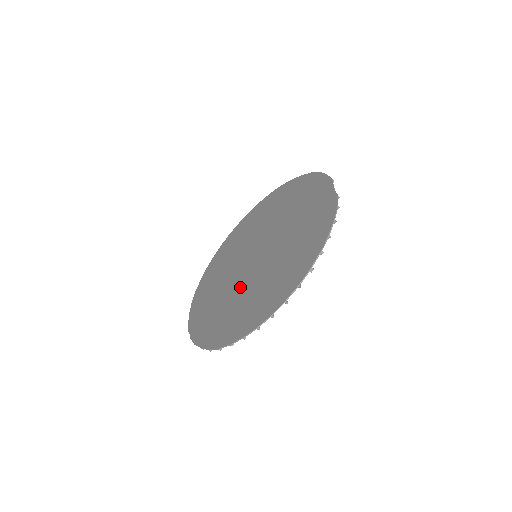
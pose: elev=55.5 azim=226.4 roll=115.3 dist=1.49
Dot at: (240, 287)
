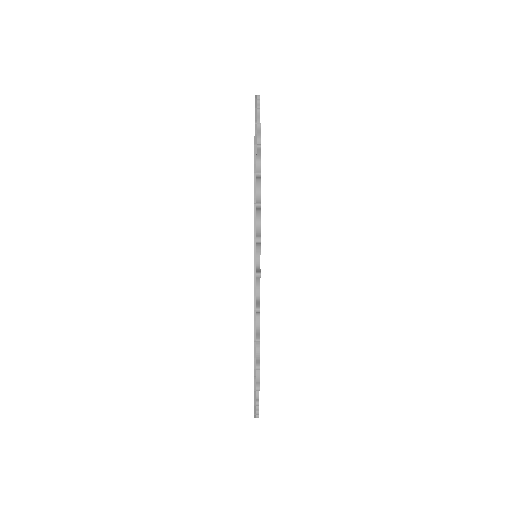
Dot at: occluded
